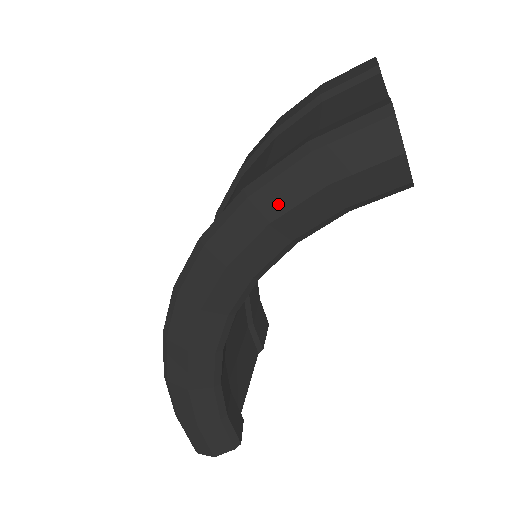
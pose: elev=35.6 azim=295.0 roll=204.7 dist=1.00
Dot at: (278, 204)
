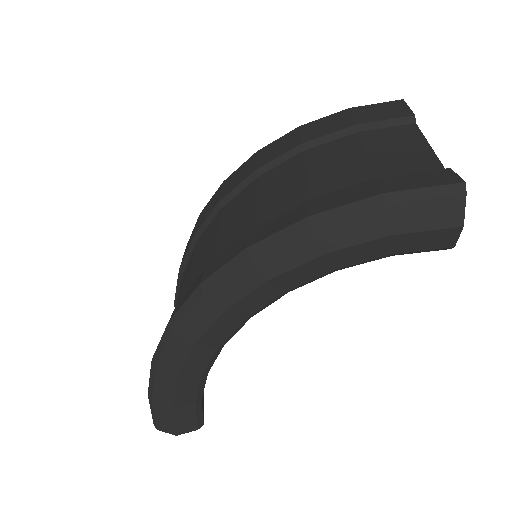
Dot at: (339, 239)
